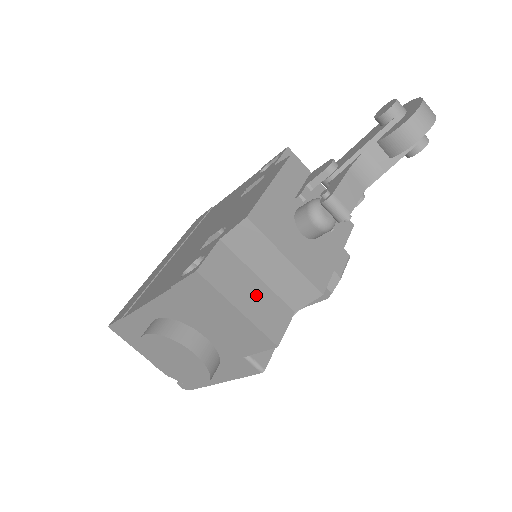
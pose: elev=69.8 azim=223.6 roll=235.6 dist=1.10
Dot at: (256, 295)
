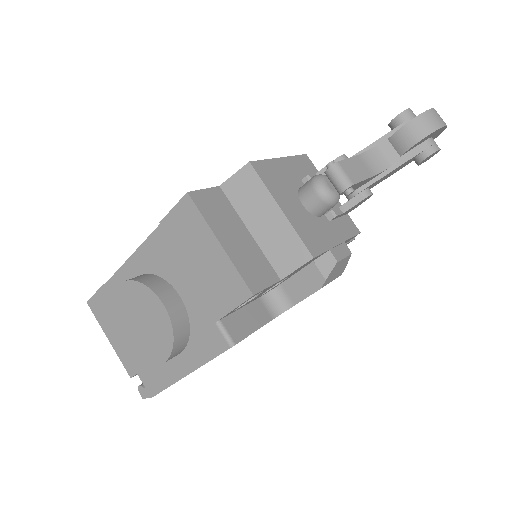
Dot at: (243, 243)
